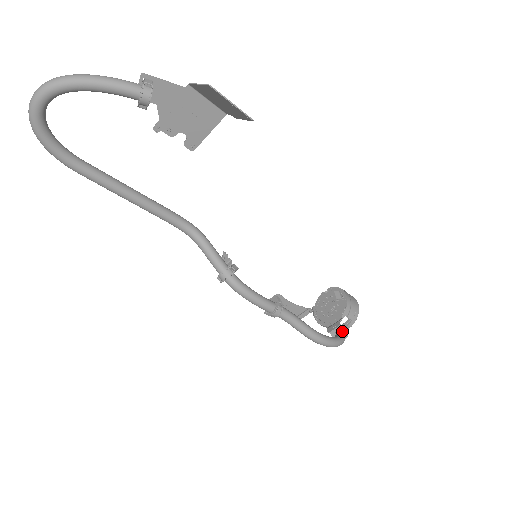
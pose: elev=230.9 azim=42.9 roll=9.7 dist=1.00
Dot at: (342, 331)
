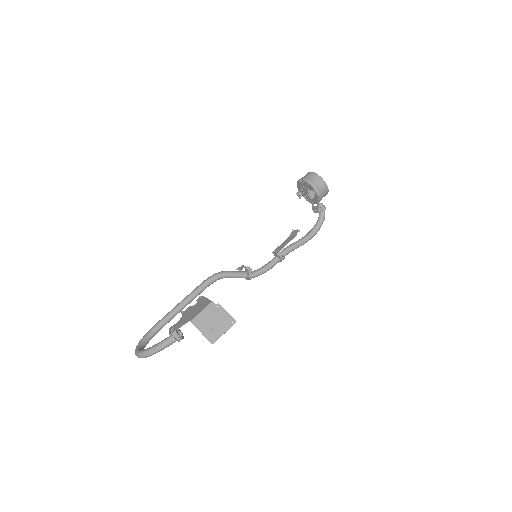
Dot at: (322, 211)
